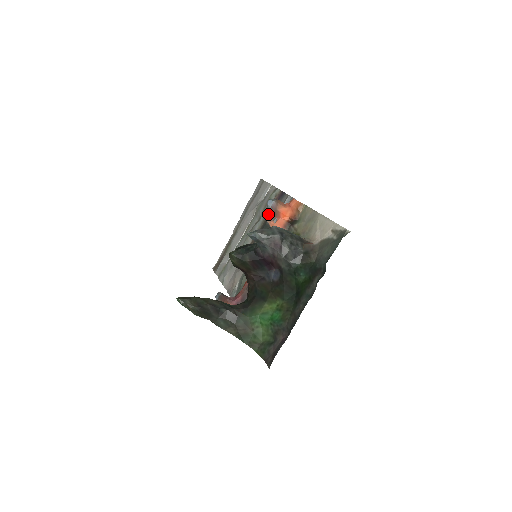
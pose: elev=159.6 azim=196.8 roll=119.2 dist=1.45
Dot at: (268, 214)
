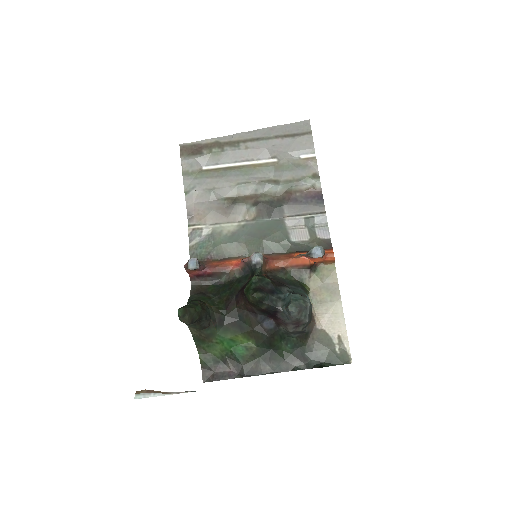
Dot at: (306, 255)
